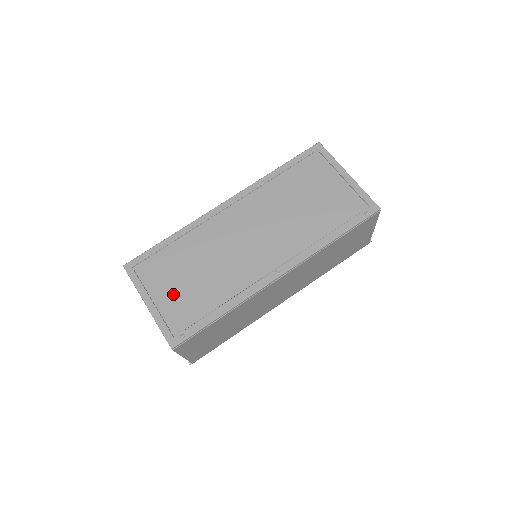
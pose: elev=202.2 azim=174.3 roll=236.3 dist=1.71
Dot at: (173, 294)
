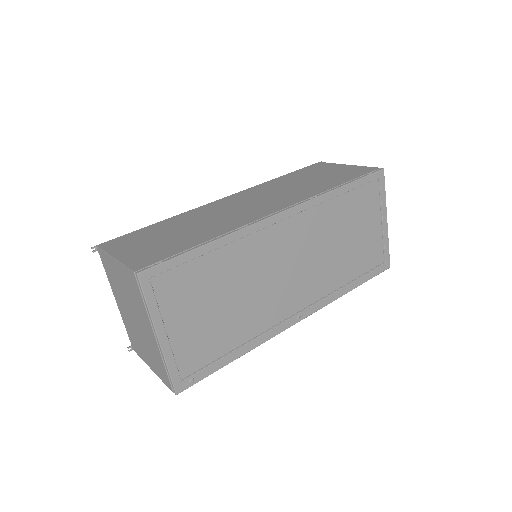
Dot at: (193, 326)
